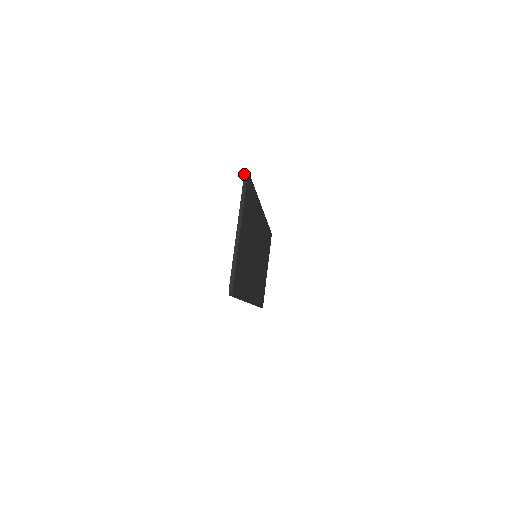
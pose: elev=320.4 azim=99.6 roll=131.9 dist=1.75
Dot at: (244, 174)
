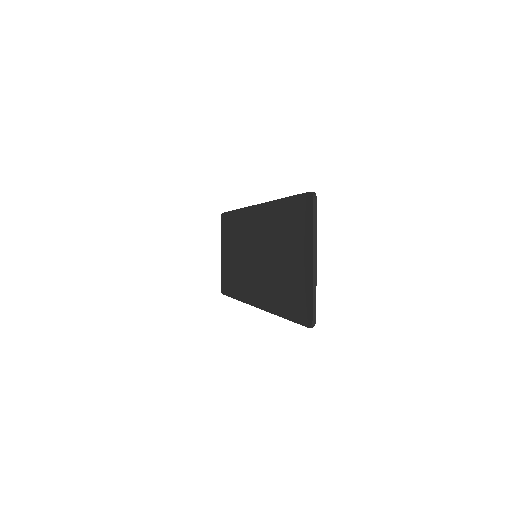
Dot at: (313, 195)
